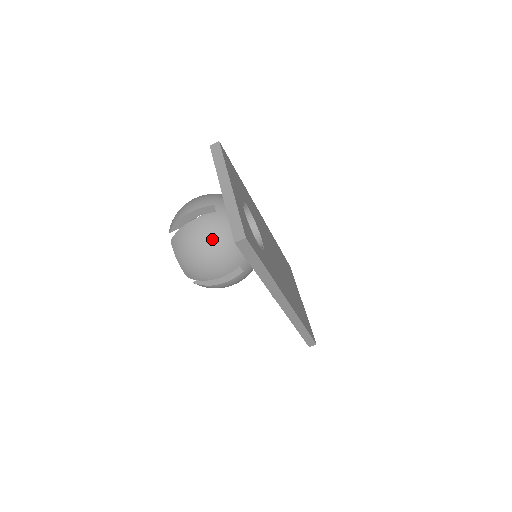
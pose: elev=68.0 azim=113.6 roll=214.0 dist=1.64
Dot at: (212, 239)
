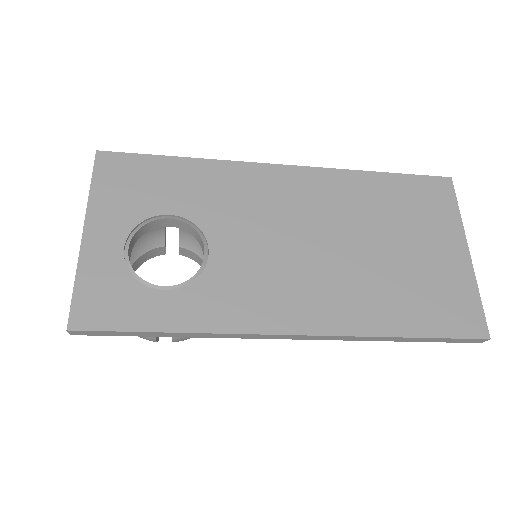
Dot at: occluded
